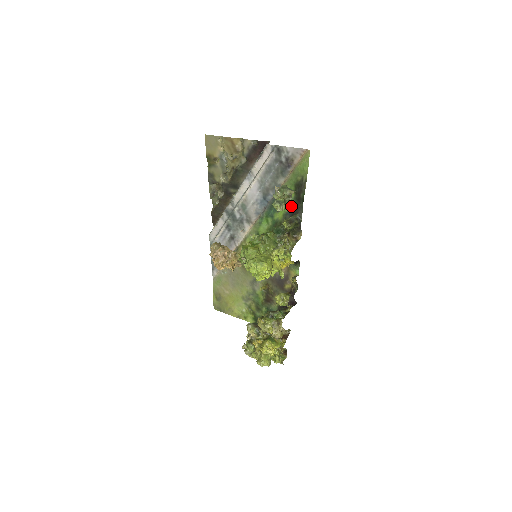
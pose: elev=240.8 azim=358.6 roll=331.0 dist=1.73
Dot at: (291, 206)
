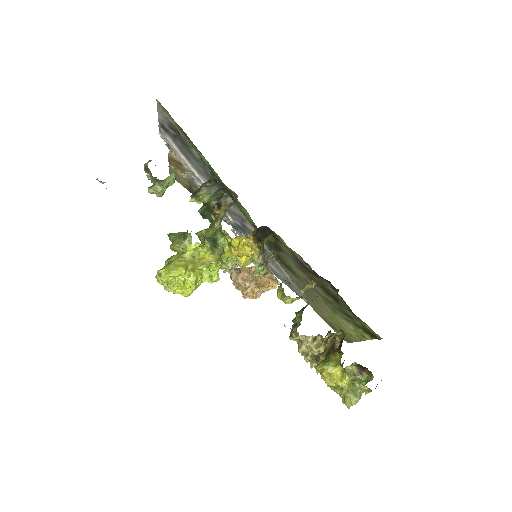
Dot at: occluded
